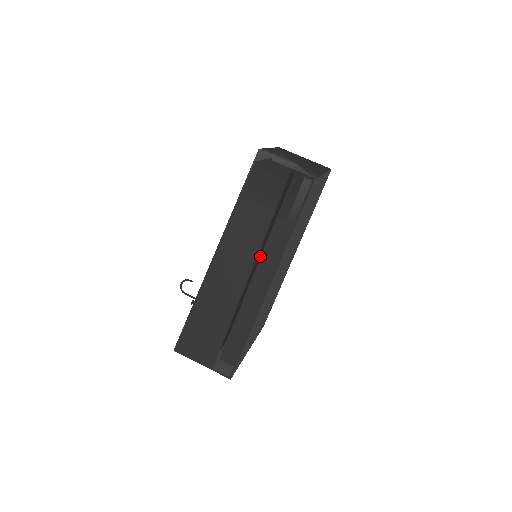
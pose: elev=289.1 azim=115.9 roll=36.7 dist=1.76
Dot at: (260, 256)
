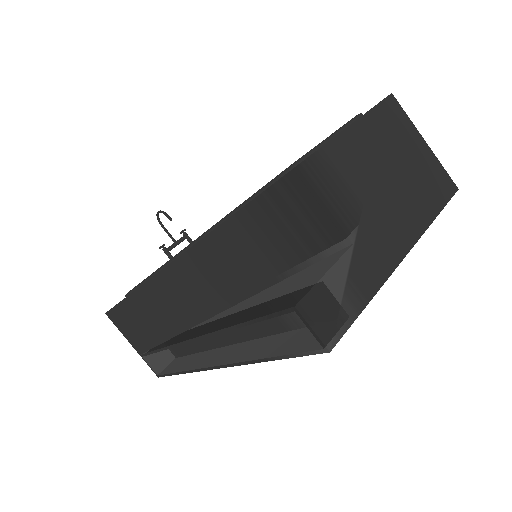
Dot at: occluded
